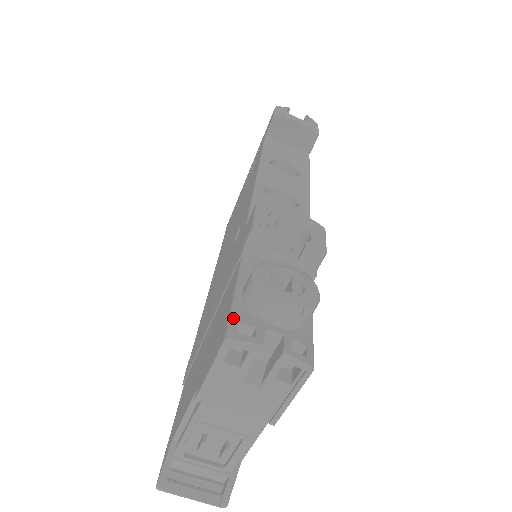
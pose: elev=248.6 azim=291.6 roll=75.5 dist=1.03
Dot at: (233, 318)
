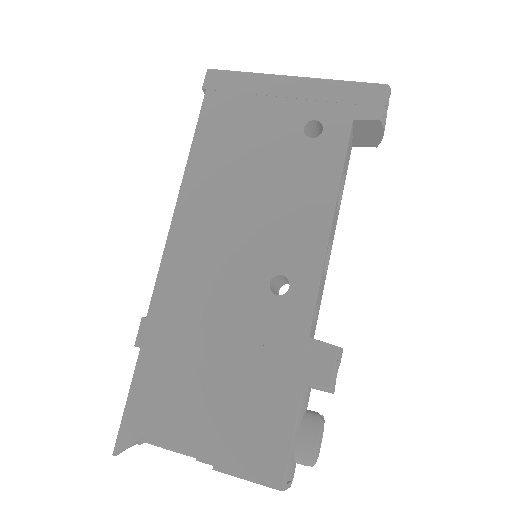
Dot at: (288, 470)
